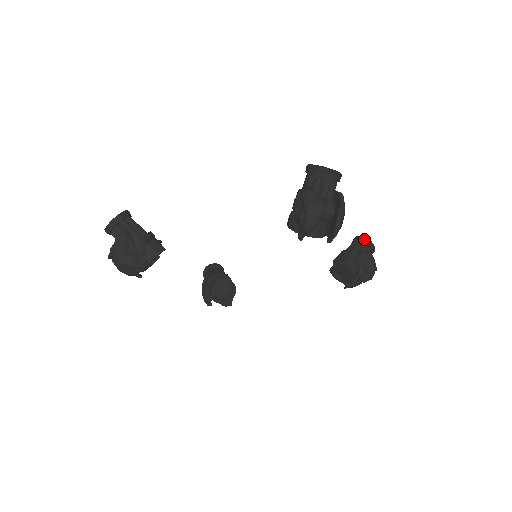
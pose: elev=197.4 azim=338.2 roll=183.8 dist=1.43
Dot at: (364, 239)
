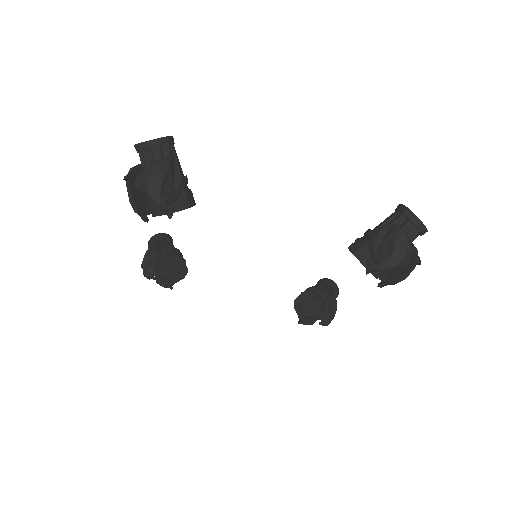
Dot at: (398, 207)
